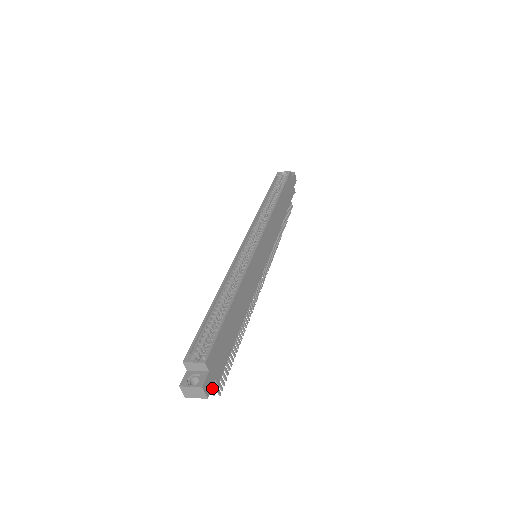
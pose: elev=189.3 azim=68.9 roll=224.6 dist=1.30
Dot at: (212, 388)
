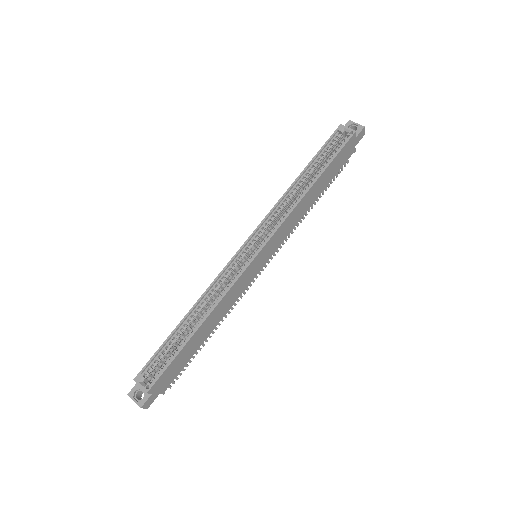
Dot at: occluded
